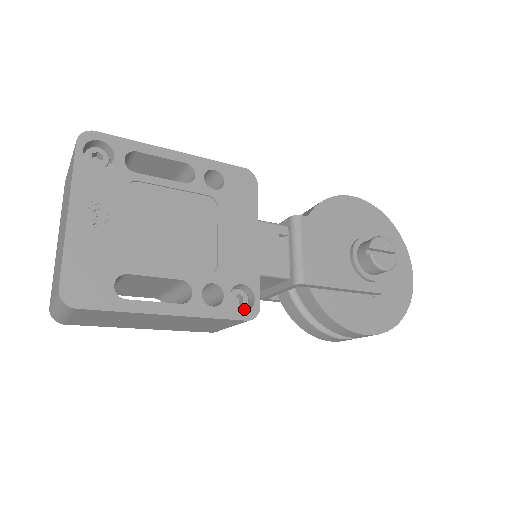
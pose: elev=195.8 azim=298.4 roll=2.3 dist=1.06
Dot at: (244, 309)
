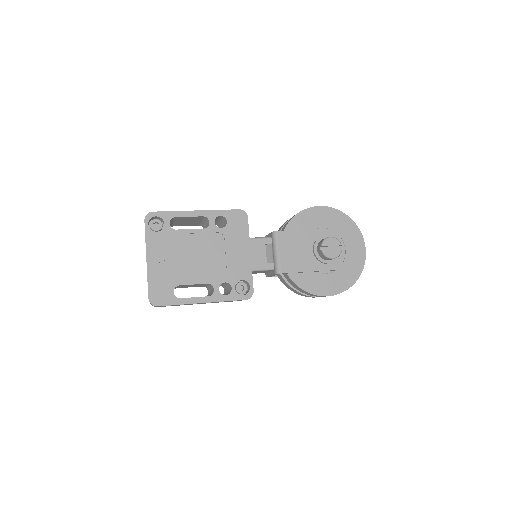
Dot at: occluded
